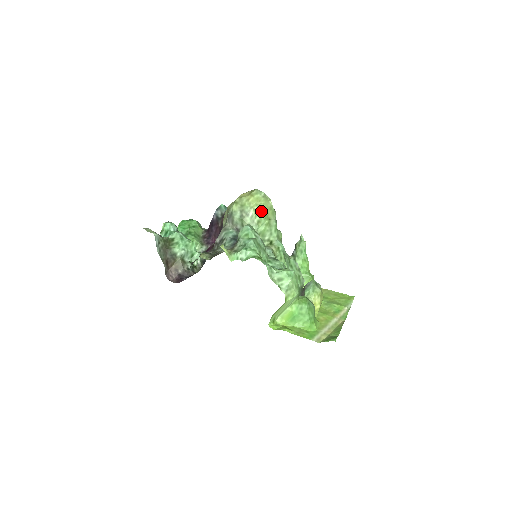
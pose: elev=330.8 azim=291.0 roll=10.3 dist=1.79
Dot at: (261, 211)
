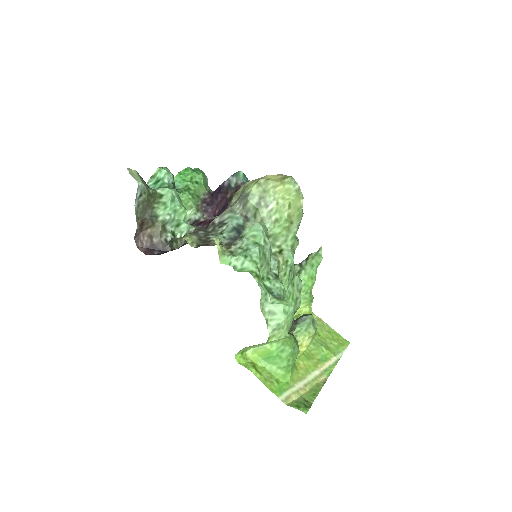
Dot at: (285, 209)
